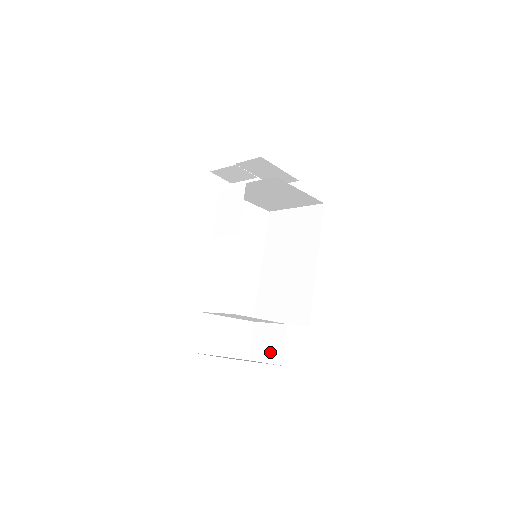
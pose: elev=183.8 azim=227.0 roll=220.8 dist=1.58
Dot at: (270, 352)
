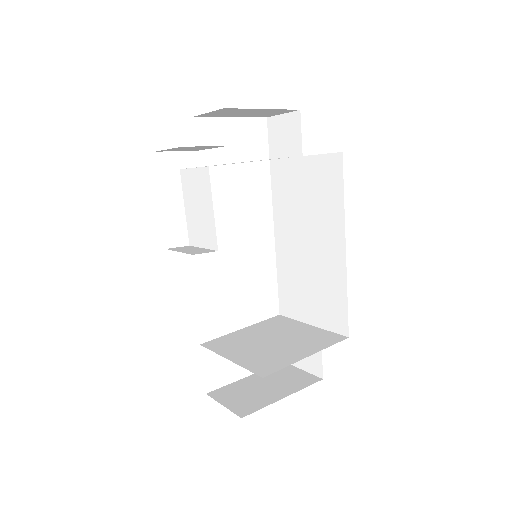
Dot at: (306, 359)
